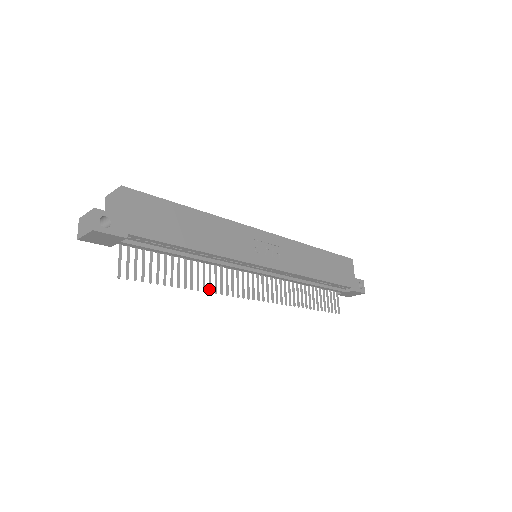
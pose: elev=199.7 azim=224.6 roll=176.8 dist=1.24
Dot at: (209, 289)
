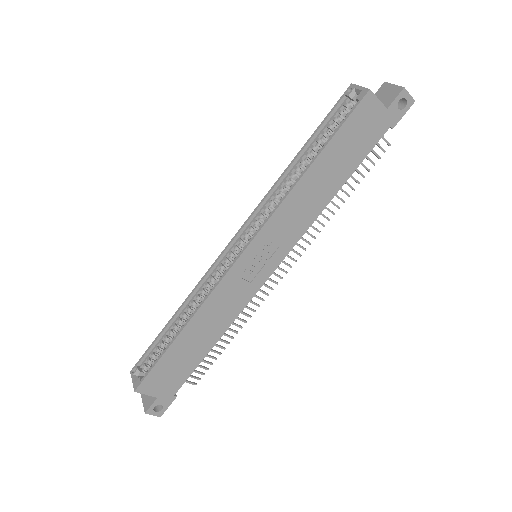
Dot at: occluded
